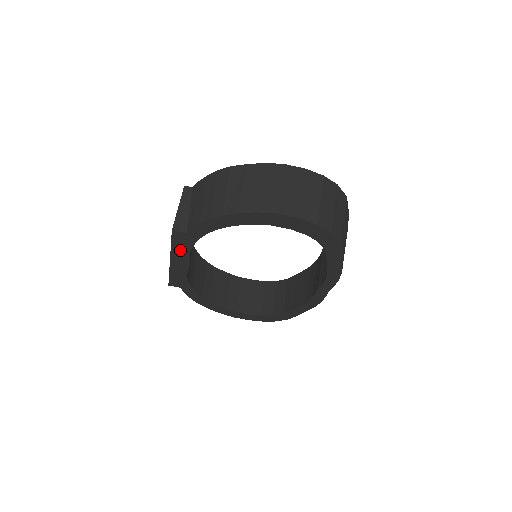
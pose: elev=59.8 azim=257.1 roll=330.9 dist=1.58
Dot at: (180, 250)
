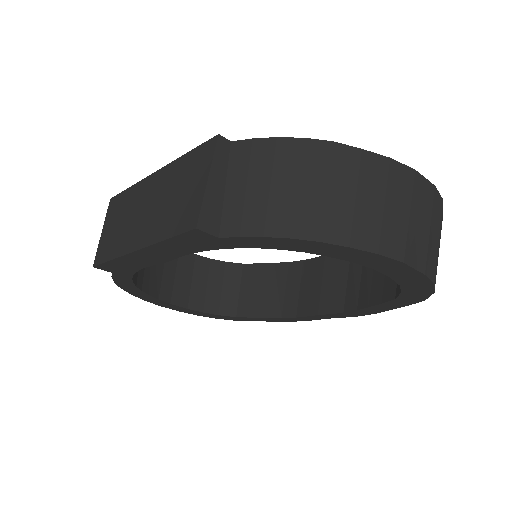
Dot at: (174, 247)
